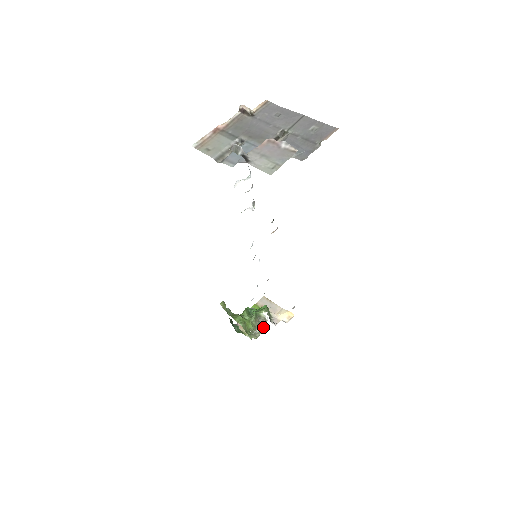
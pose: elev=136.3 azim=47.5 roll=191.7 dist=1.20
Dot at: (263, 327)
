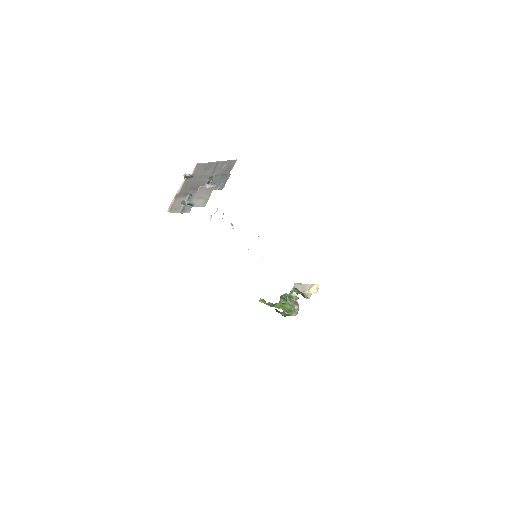
Dot at: (298, 303)
